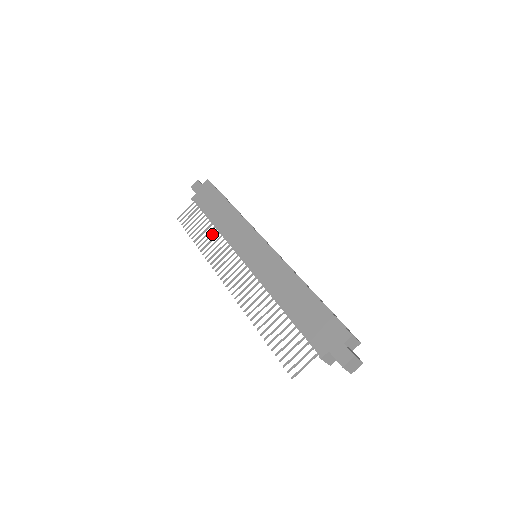
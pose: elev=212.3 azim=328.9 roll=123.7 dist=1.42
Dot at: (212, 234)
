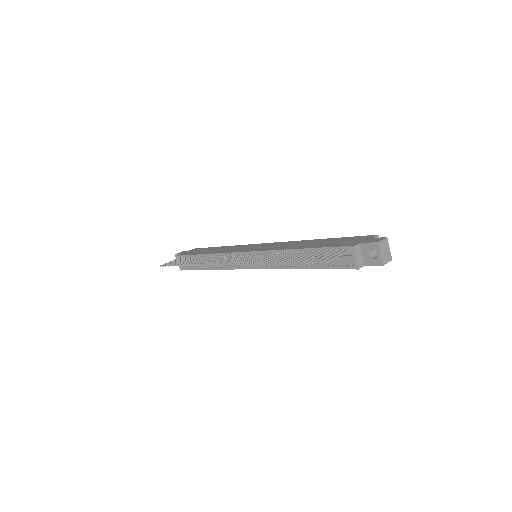
Dot at: (204, 258)
